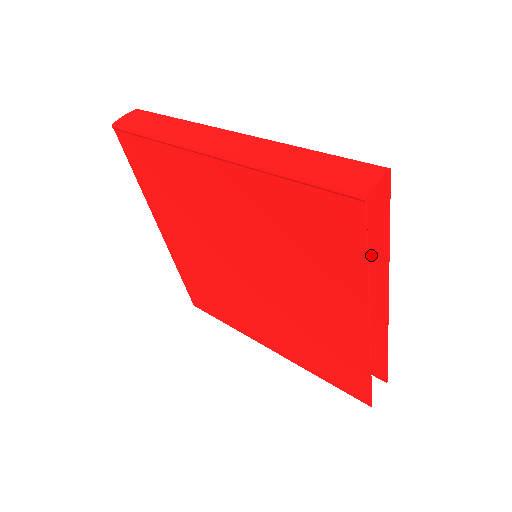
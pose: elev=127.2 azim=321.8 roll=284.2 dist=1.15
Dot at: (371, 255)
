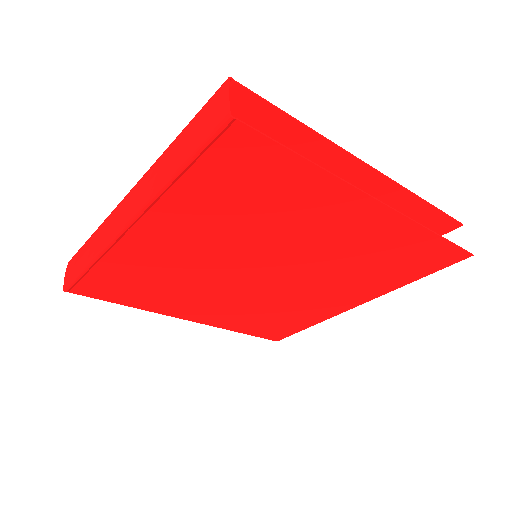
Dot at: (313, 153)
